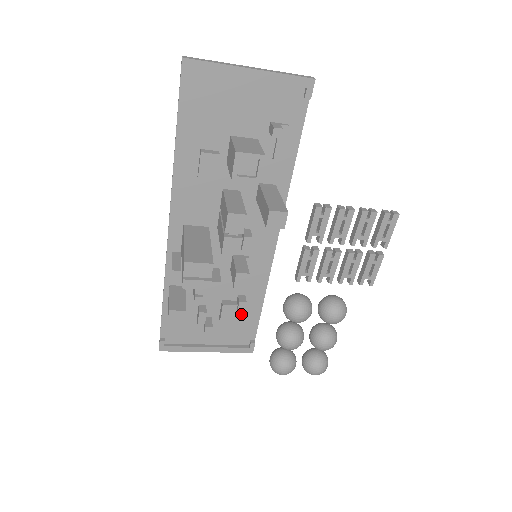
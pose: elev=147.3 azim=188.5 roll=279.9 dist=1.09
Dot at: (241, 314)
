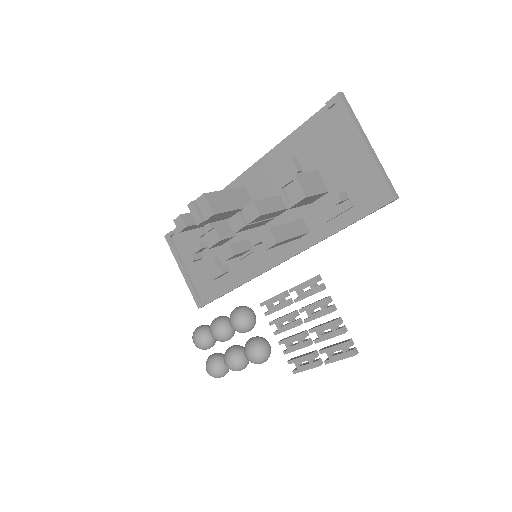
Dot at: (214, 276)
